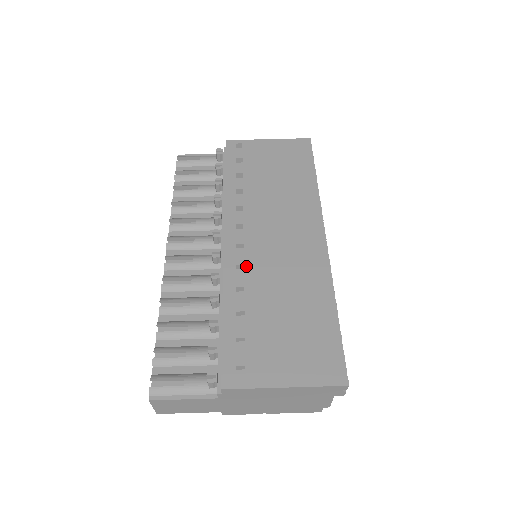
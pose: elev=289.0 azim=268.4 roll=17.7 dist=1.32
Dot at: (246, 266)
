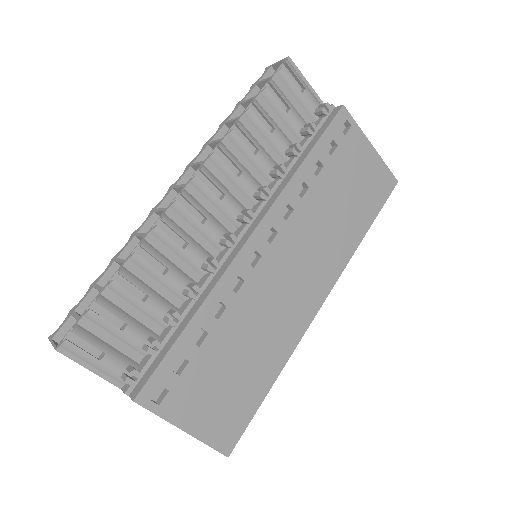
Dot at: (245, 284)
